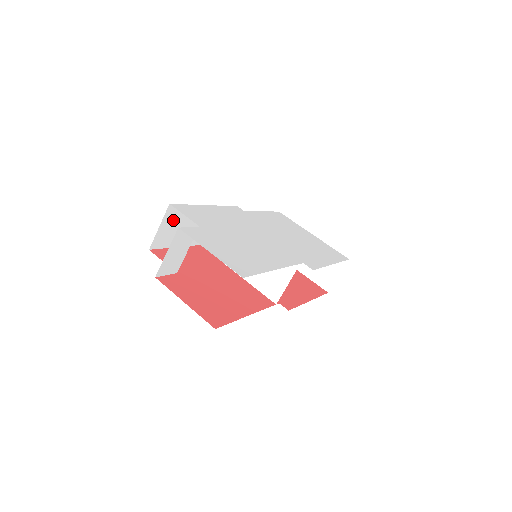
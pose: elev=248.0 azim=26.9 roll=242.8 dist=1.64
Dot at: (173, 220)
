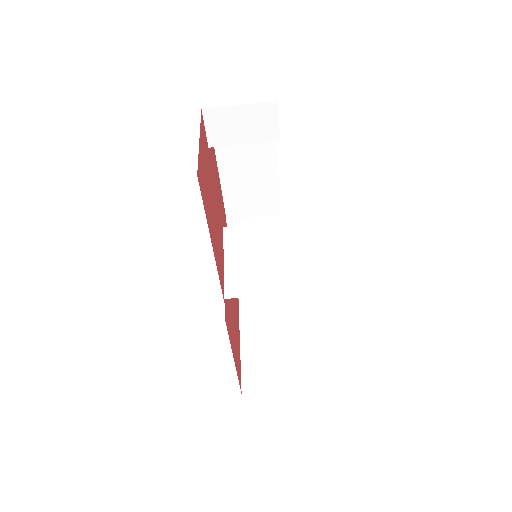
Dot at: occluded
